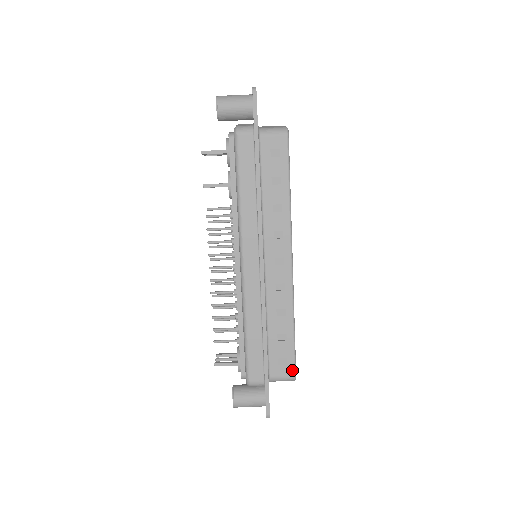
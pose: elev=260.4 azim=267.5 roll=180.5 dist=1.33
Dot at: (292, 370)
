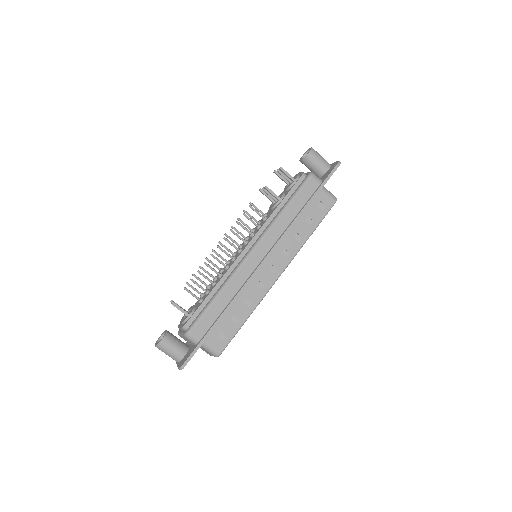
Dot at: (222, 347)
